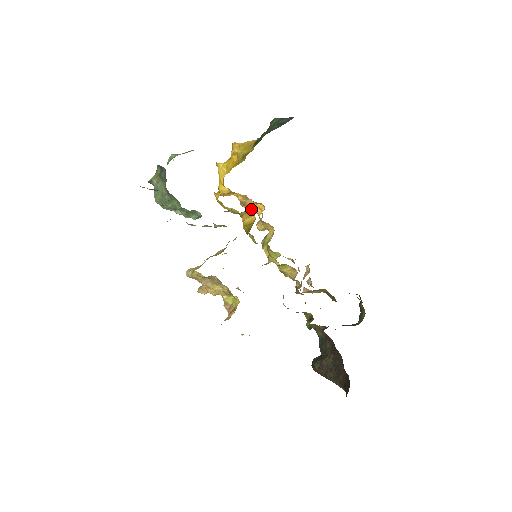
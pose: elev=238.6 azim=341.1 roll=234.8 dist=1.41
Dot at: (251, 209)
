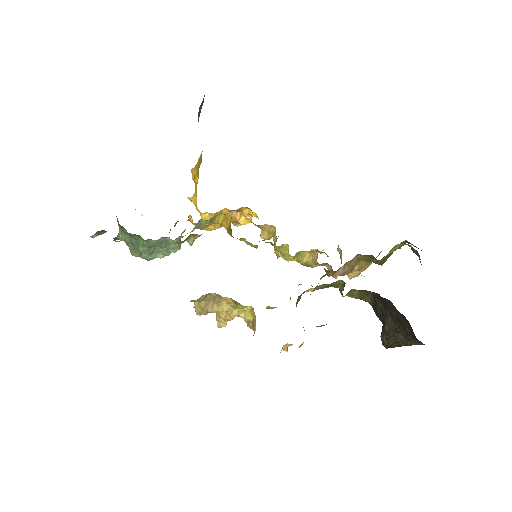
Dot at: (243, 222)
